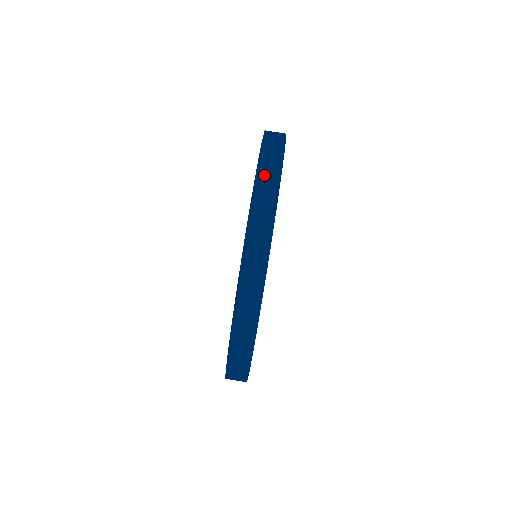
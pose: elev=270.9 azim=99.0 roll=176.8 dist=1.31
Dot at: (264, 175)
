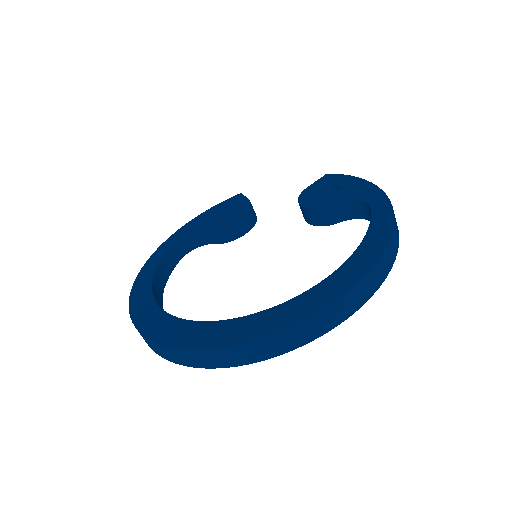
Dot at: (285, 337)
